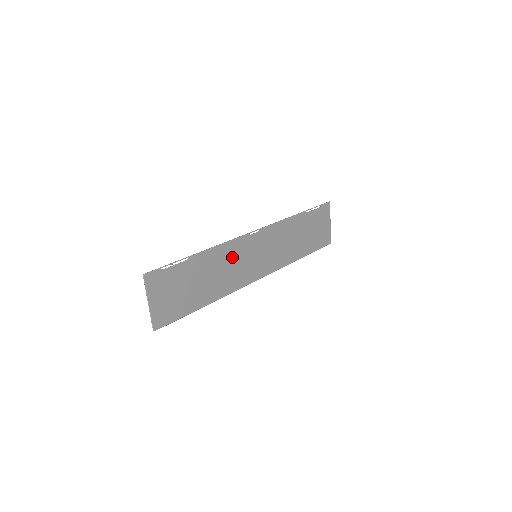
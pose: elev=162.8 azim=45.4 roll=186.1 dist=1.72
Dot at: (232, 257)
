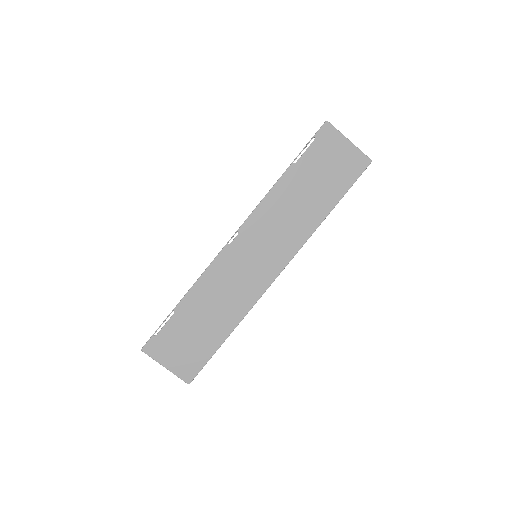
Dot at: (224, 278)
